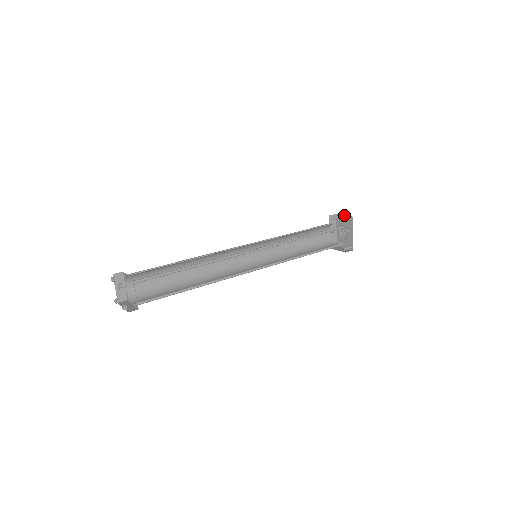
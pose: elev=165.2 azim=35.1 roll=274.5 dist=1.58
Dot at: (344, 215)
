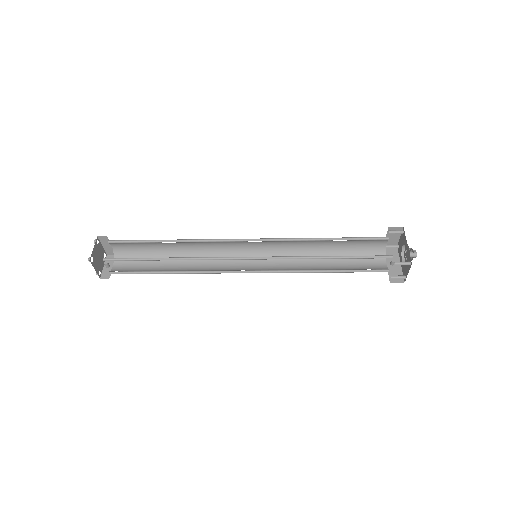
Dot at: (400, 237)
